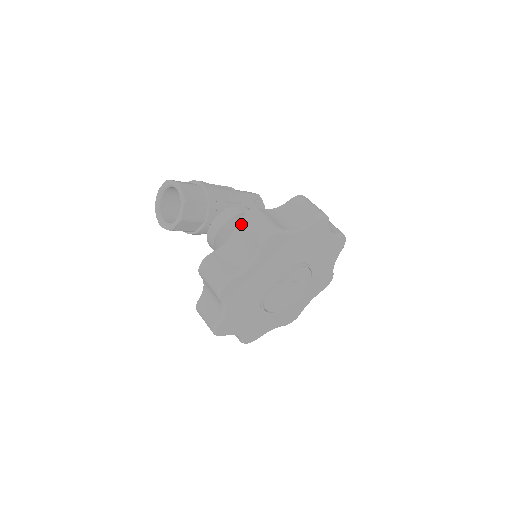
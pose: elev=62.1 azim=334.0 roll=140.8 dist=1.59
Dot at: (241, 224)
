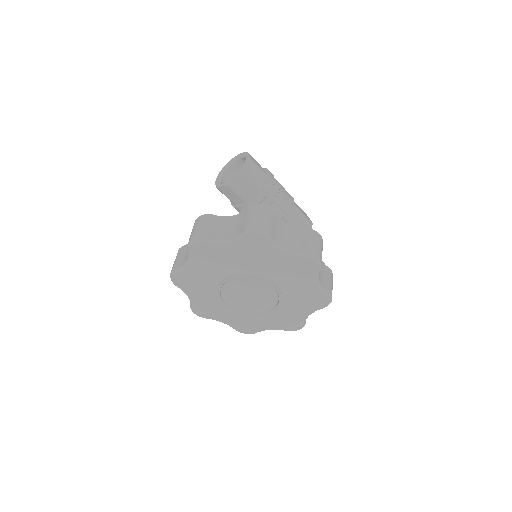
Dot at: (249, 211)
